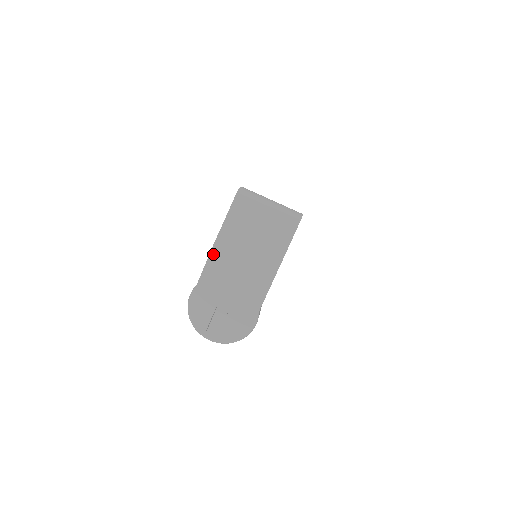
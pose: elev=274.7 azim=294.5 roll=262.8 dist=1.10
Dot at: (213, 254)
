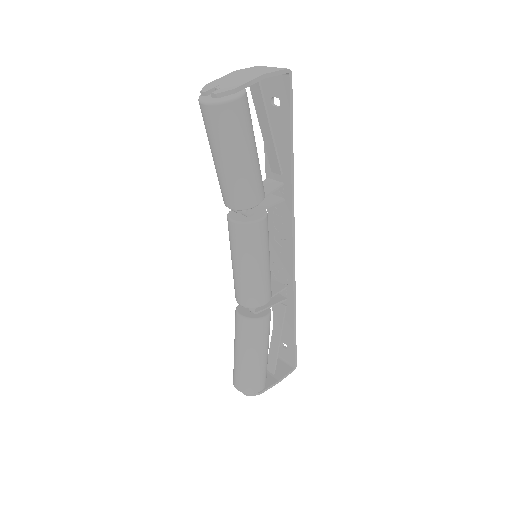
Dot at: (232, 73)
